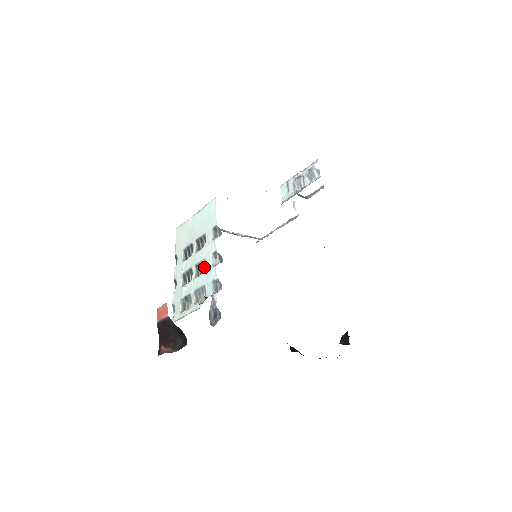
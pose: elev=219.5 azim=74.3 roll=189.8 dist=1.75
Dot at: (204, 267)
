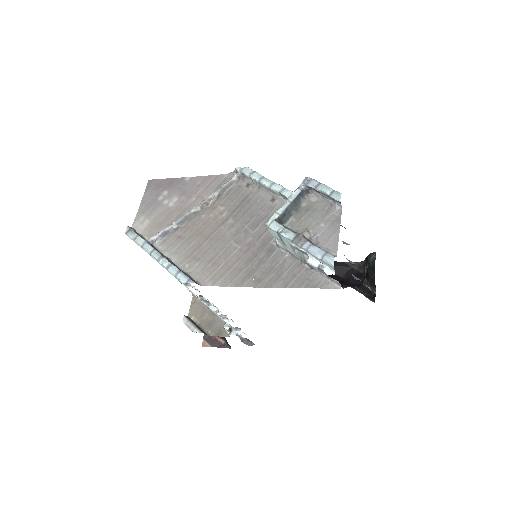
Dot at: occluded
